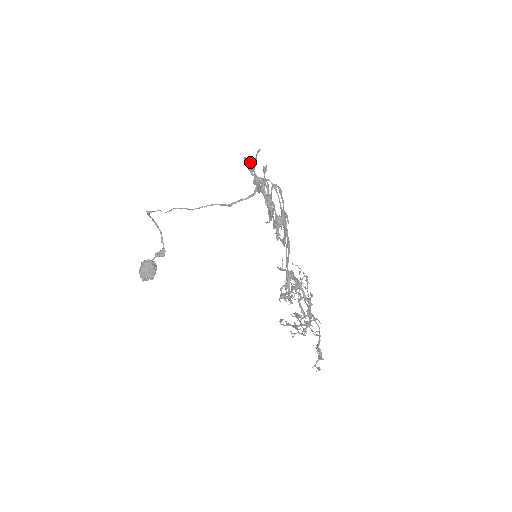
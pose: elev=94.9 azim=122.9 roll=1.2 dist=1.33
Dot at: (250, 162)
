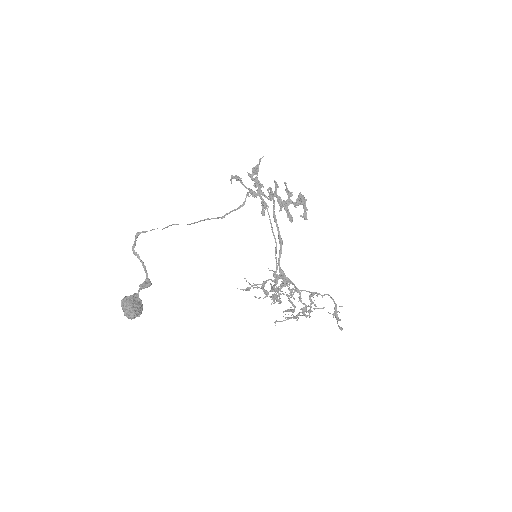
Dot at: (254, 168)
